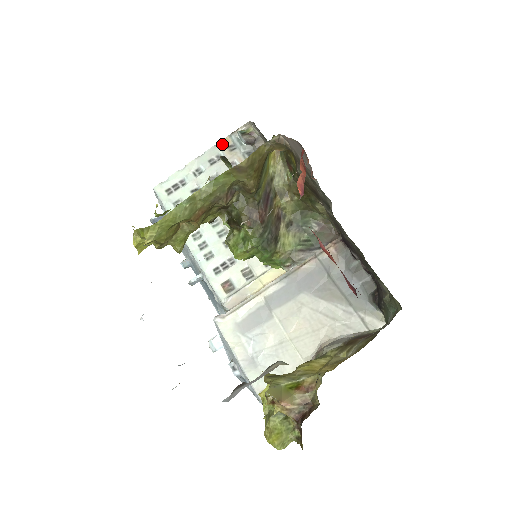
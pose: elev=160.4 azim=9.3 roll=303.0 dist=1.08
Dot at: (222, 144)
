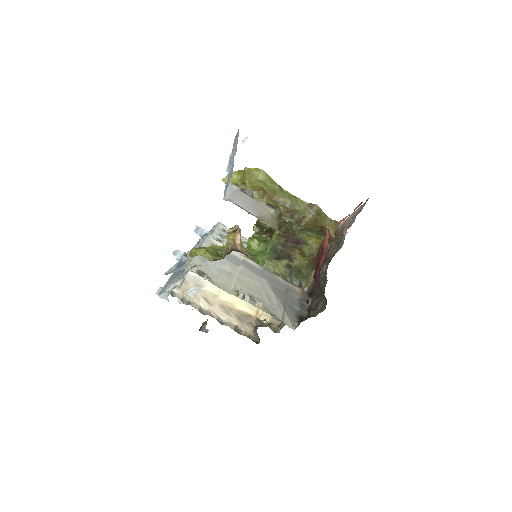
Dot at: occluded
